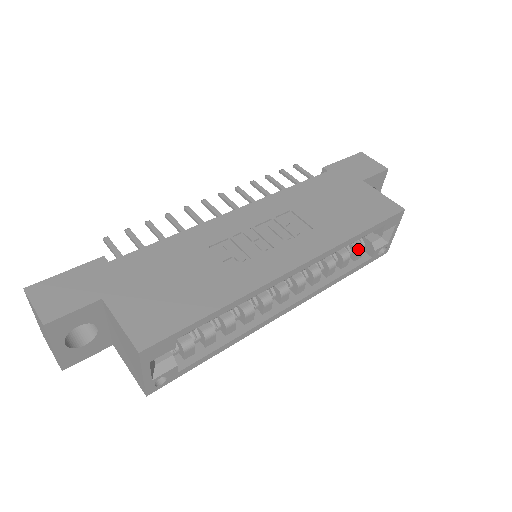
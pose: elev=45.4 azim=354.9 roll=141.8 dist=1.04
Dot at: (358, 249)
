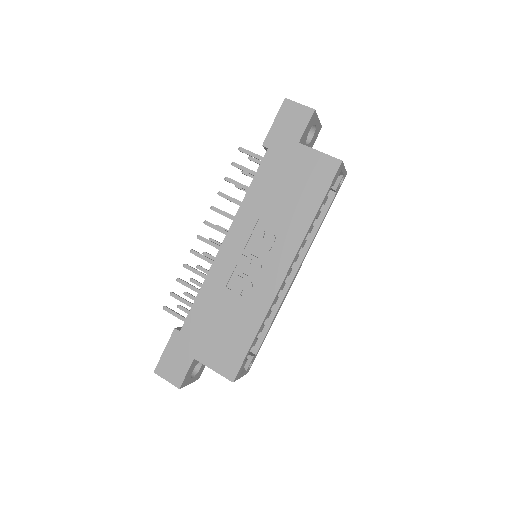
Dot at: occluded
